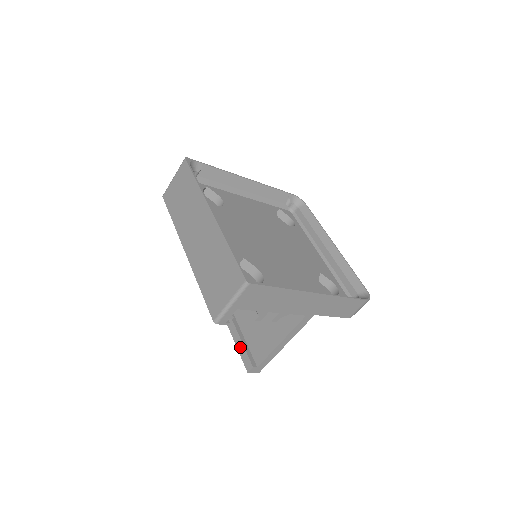
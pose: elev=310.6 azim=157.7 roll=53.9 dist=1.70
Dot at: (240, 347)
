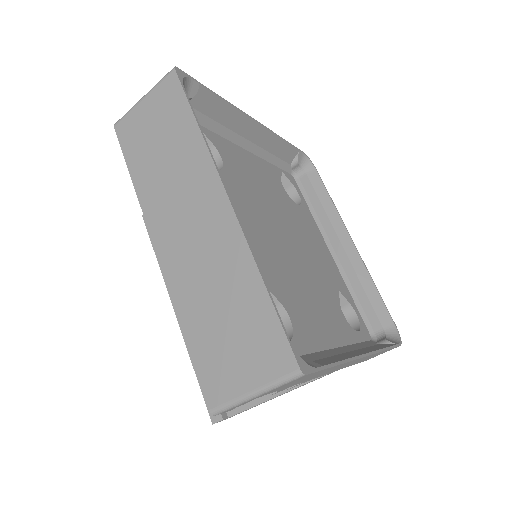
Dot at: occluded
